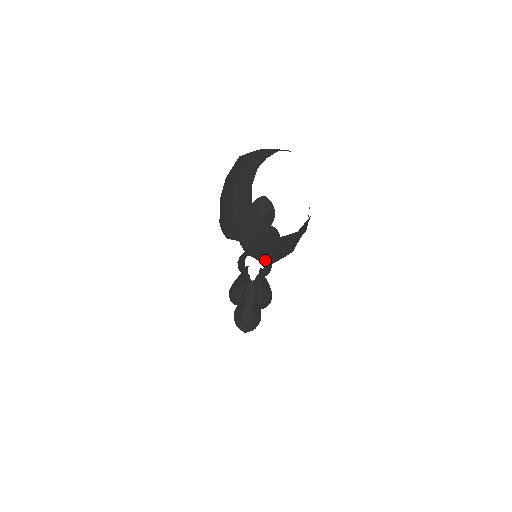
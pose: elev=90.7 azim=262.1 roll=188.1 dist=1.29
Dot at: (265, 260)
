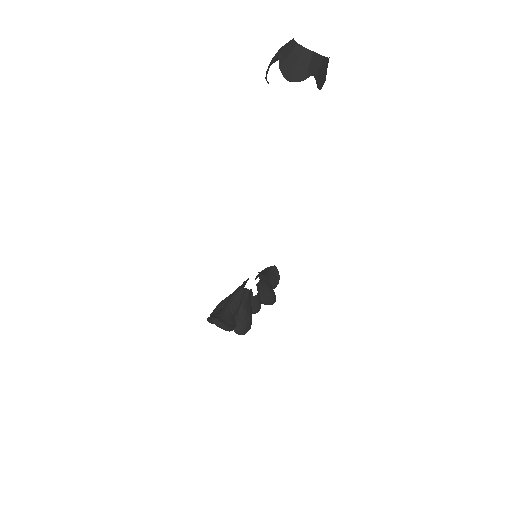
Dot at: (287, 74)
